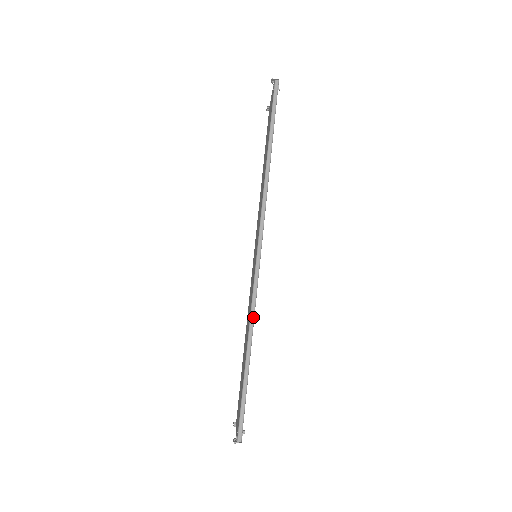
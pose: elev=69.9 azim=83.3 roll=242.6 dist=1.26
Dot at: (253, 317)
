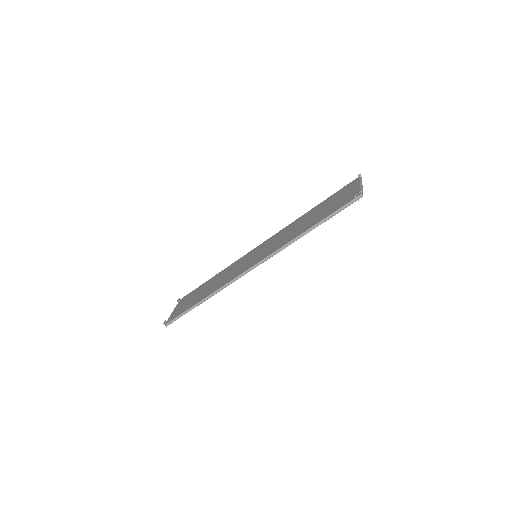
Dot at: (219, 291)
